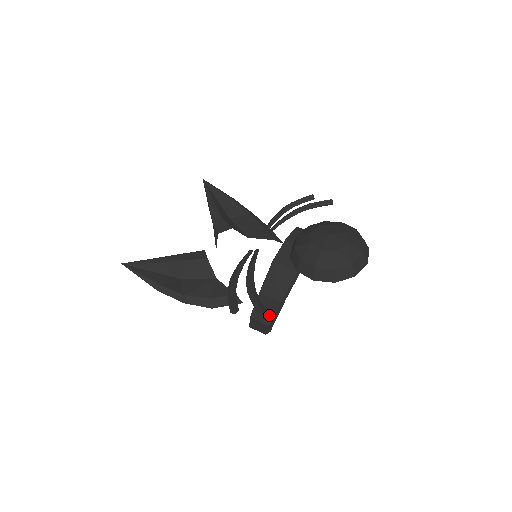
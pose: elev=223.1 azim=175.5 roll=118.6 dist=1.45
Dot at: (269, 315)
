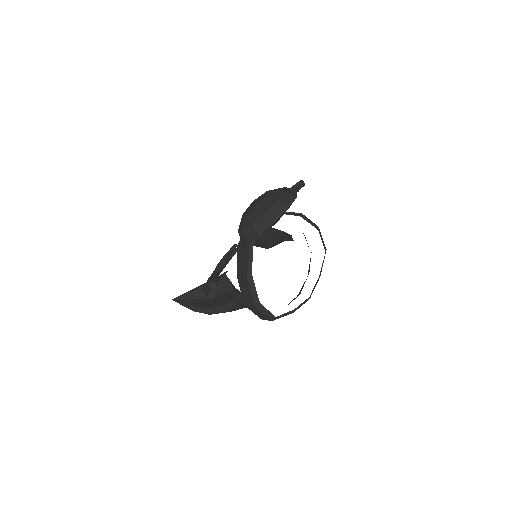
Dot at: (250, 295)
